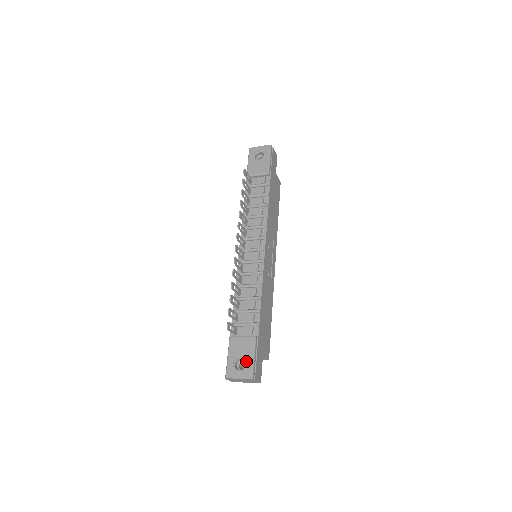
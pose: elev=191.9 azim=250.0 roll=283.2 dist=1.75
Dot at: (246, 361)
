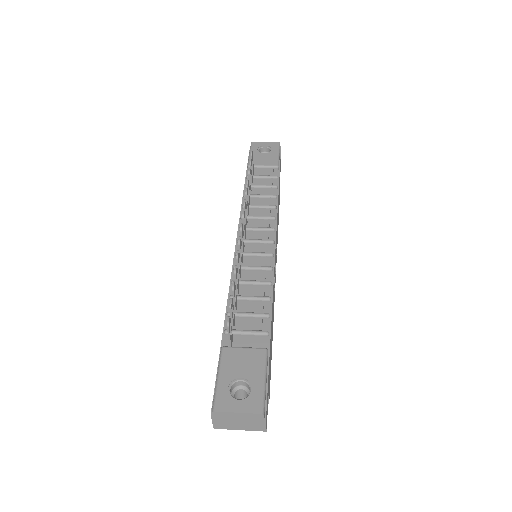
Dot at: (252, 385)
